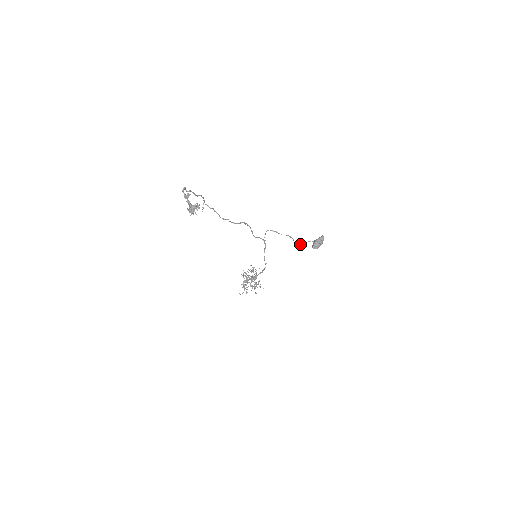
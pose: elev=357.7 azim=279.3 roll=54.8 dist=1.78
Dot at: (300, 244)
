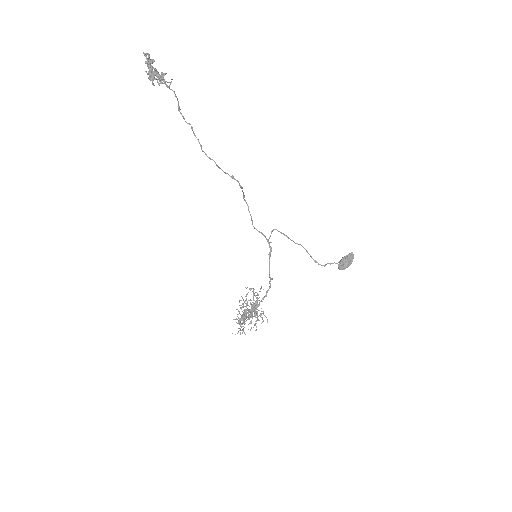
Dot at: occluded
